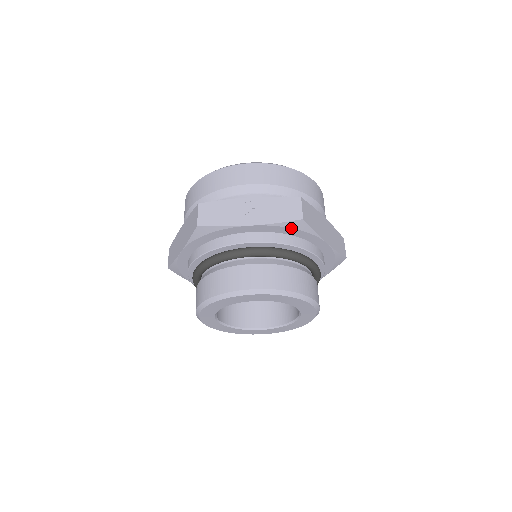
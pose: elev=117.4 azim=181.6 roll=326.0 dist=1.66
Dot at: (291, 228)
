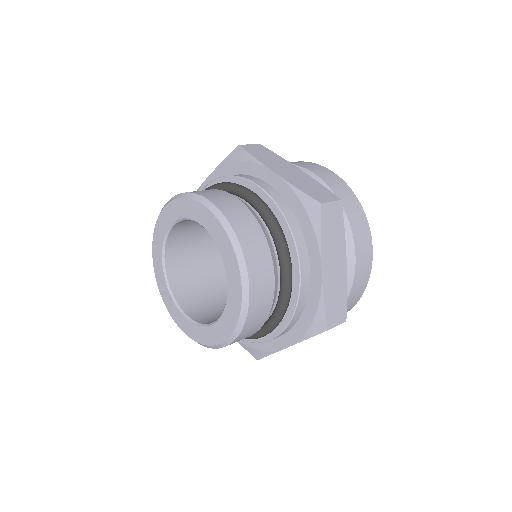
Dot at: (234, 162)
